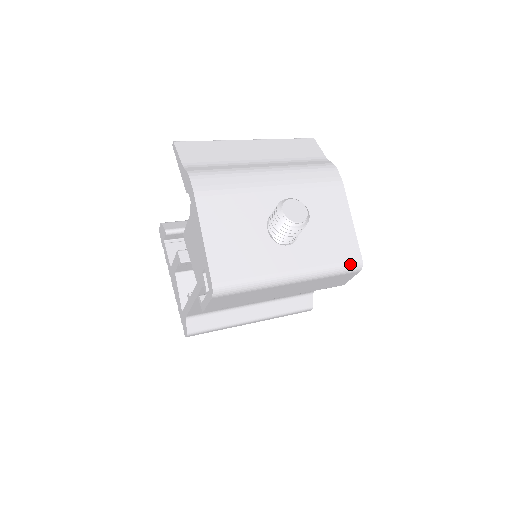
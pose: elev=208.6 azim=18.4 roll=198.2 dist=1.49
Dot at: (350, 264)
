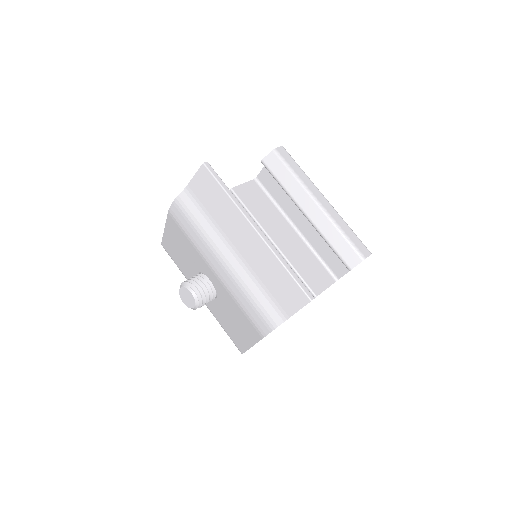
Dot at: (234, 343)
